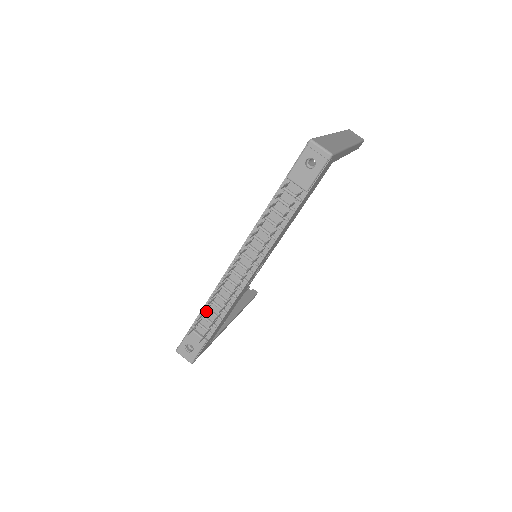
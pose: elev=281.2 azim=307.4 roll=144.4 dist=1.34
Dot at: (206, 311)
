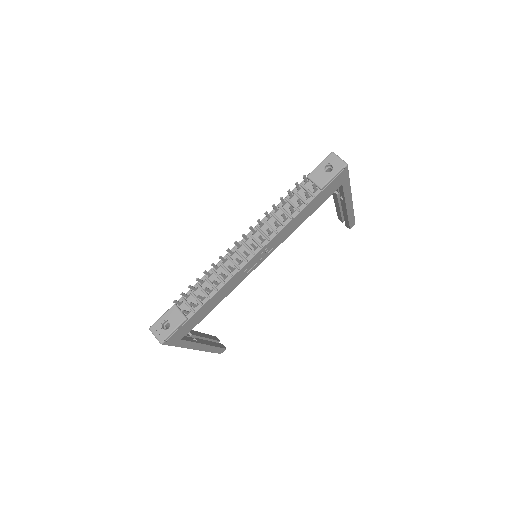
Dot at: (197, 288)
